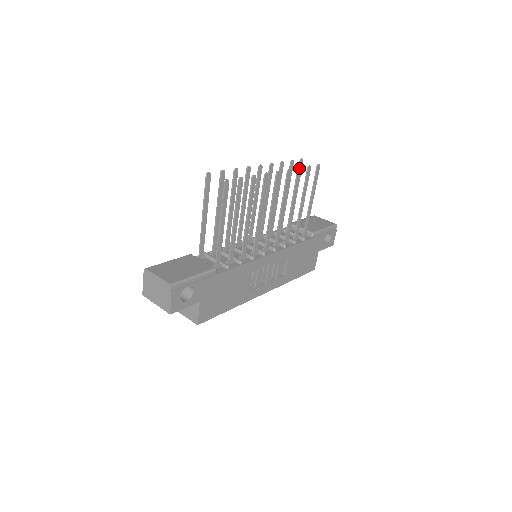
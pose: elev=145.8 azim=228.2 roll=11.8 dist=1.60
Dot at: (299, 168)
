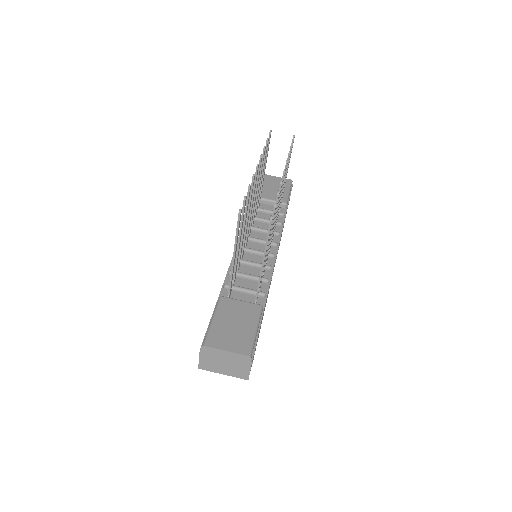
Dot at: occluded
